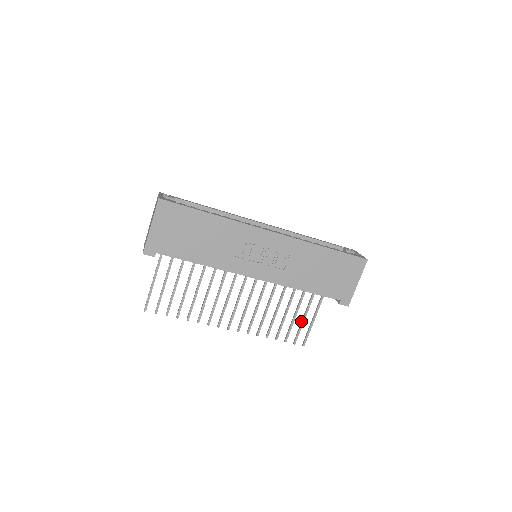
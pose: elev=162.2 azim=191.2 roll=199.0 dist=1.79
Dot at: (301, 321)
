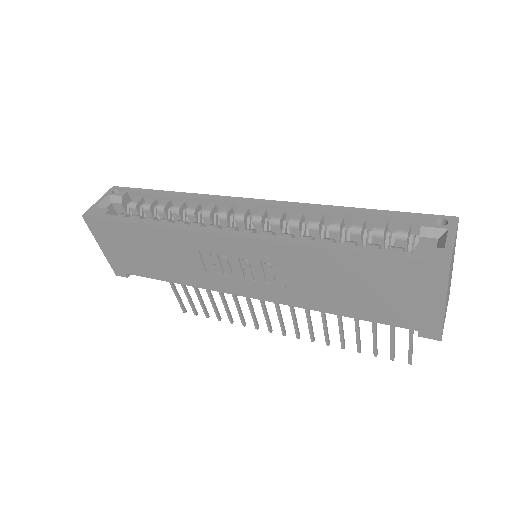
Dot at: (390, 332)
